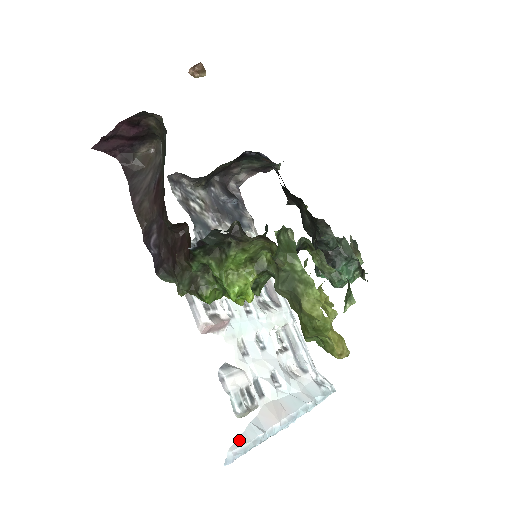
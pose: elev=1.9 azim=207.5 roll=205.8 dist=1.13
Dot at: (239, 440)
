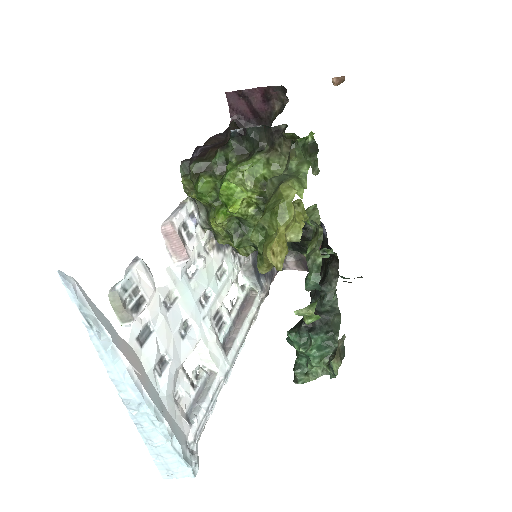
Dot at: (89, 298)
